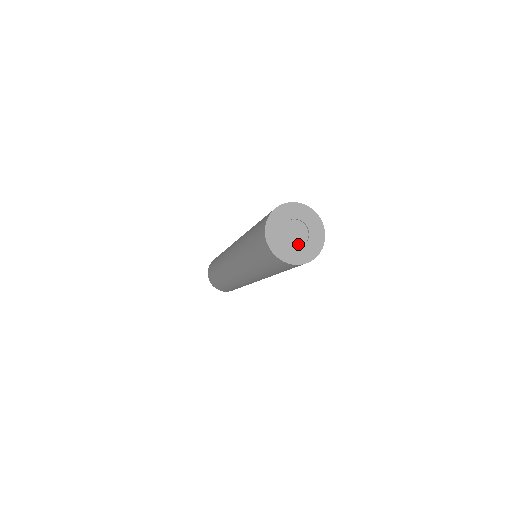
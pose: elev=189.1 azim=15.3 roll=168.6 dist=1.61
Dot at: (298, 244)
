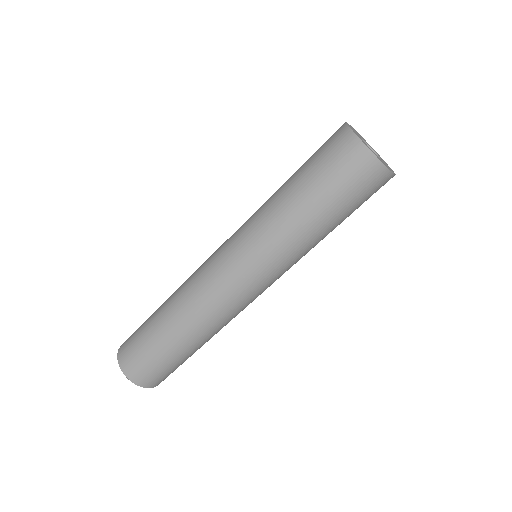
Dot at: occluded
